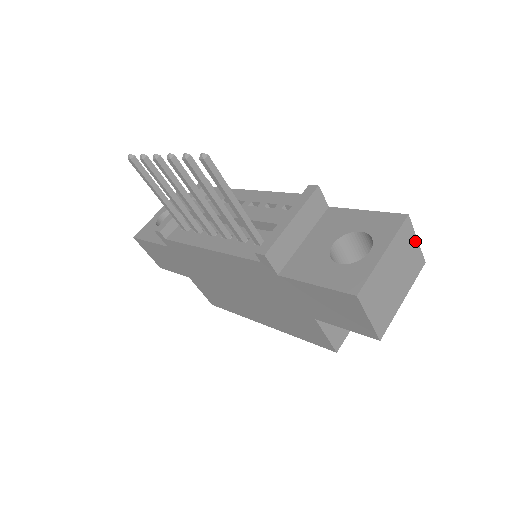
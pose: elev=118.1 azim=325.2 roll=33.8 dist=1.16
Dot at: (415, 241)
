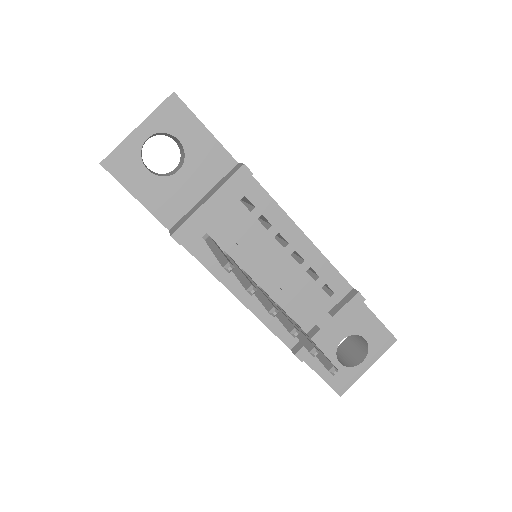
Dot at: occluded
